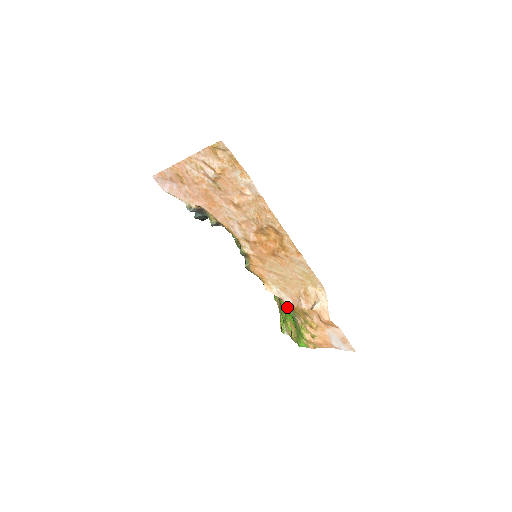
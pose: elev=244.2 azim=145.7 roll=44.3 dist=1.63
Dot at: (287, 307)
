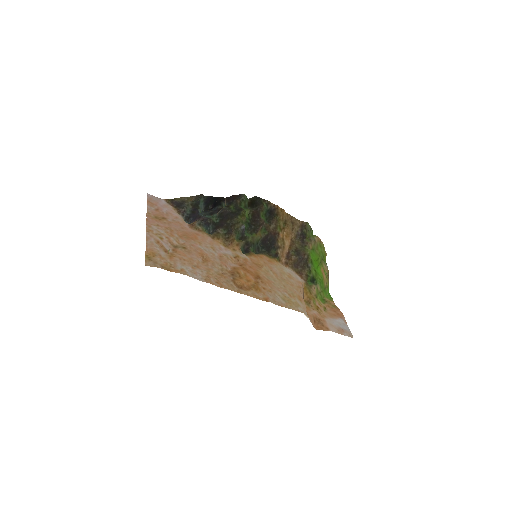
Dot at: (313, 263)
